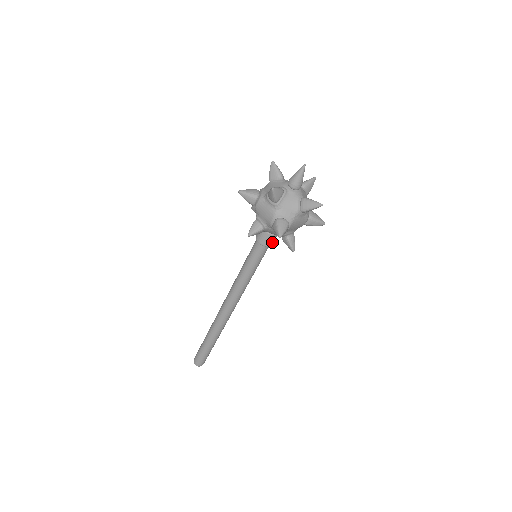
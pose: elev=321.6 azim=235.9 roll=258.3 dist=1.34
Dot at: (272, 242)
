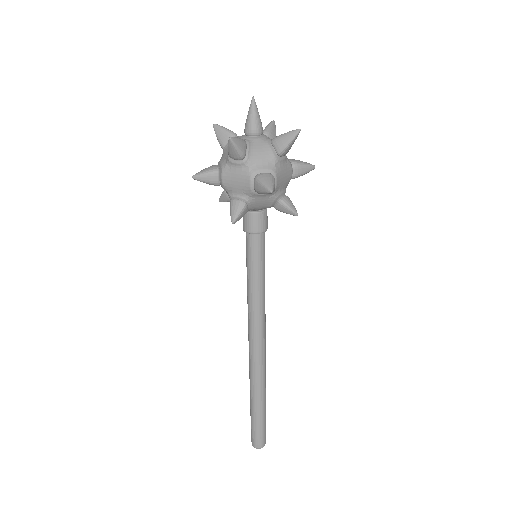
Dot at: (265, 224)
